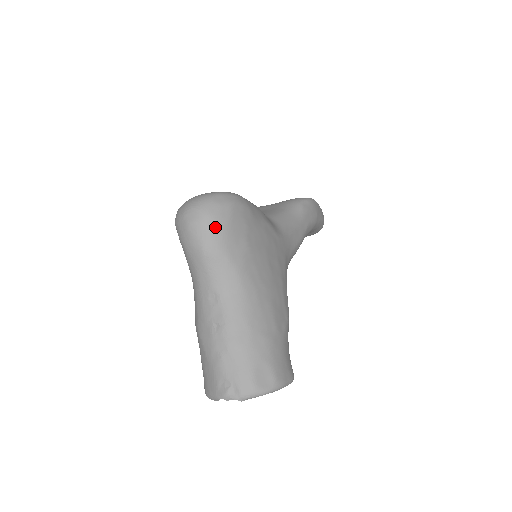
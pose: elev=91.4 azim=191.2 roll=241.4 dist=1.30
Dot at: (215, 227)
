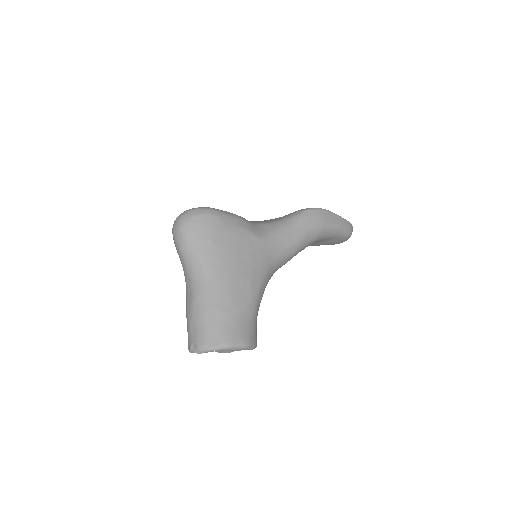
Dot at: (186, 231)
